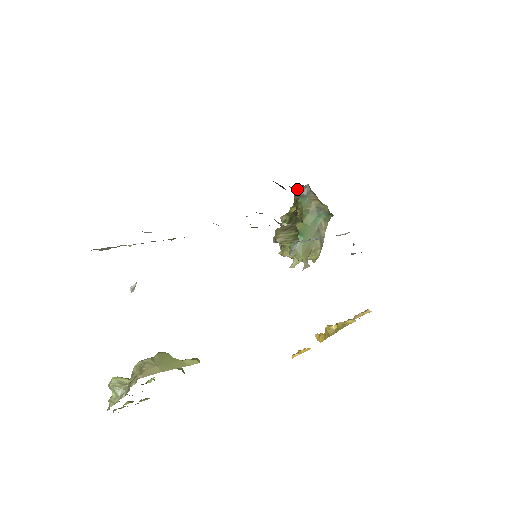
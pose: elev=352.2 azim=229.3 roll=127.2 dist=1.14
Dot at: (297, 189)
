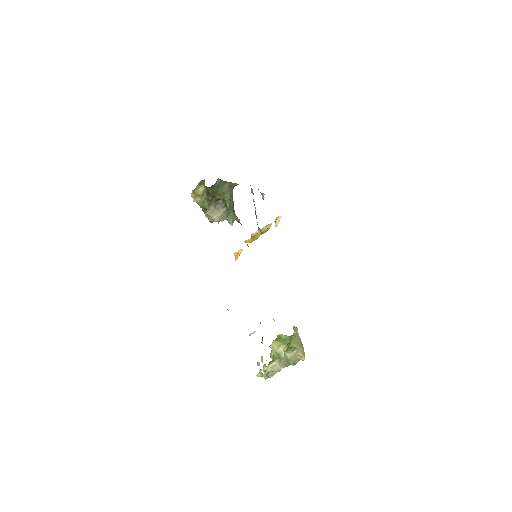
Dot at: (212, 185)
